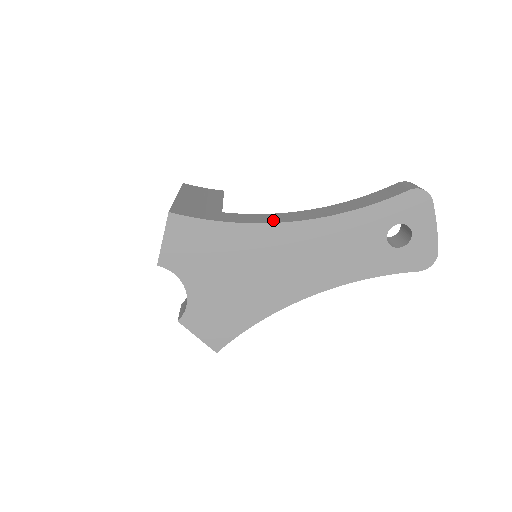
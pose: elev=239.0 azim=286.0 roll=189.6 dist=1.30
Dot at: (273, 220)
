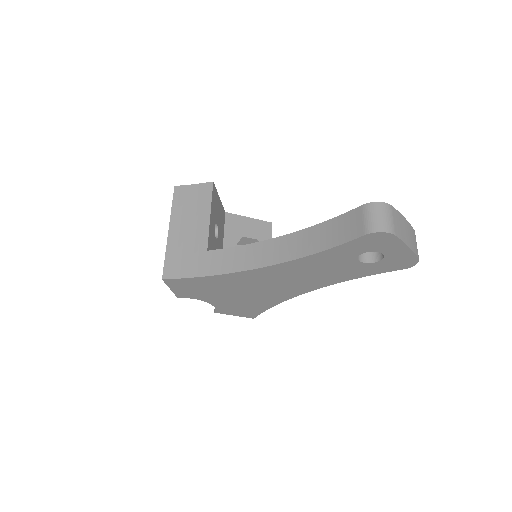
Dot at: (248, 263)
